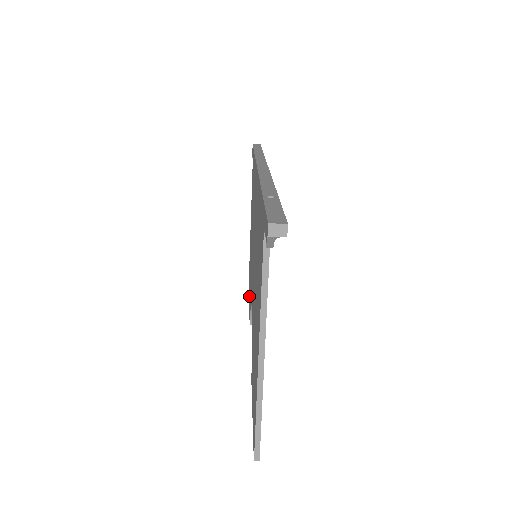
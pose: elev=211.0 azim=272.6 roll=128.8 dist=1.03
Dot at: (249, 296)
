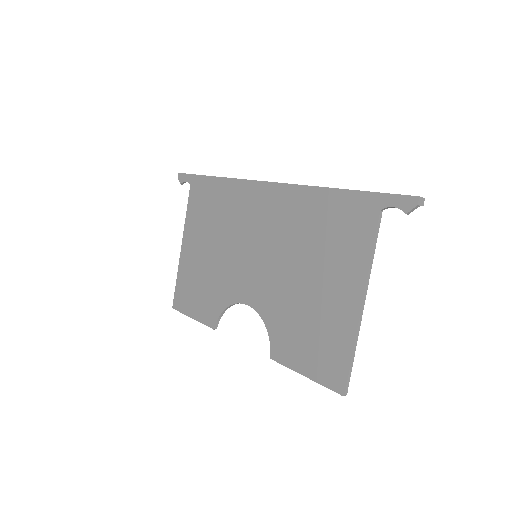
Dot at: (195, 308)
